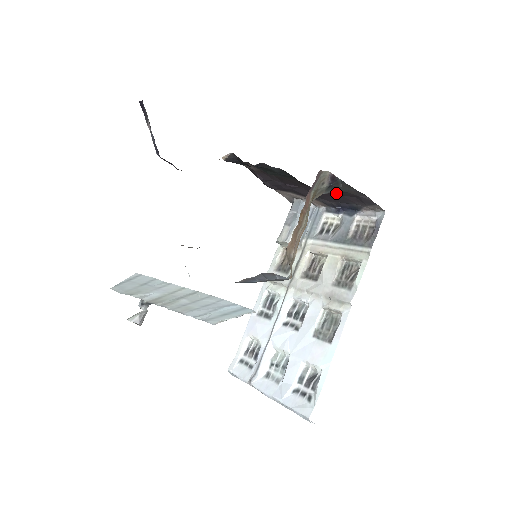
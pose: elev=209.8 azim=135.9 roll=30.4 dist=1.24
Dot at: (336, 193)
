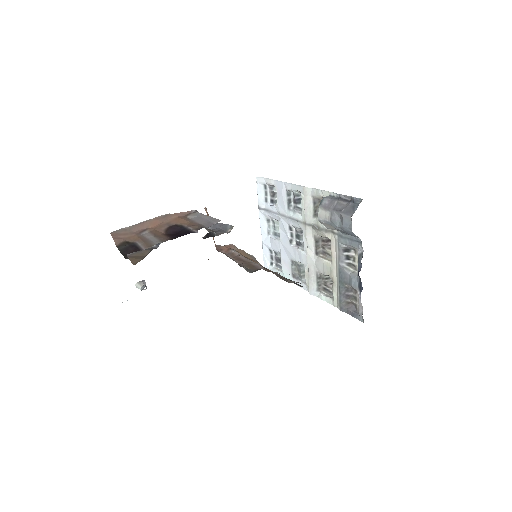
Dot at: occluded
